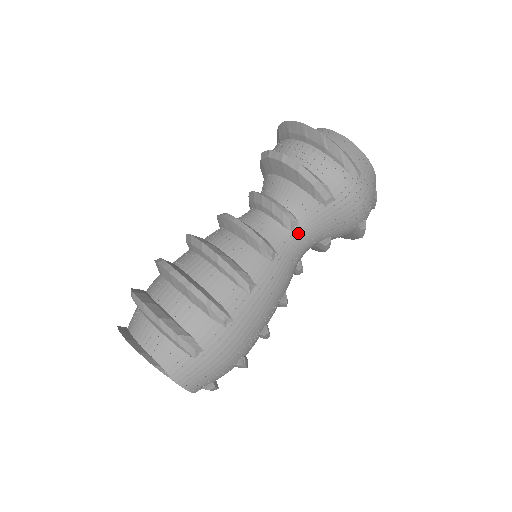
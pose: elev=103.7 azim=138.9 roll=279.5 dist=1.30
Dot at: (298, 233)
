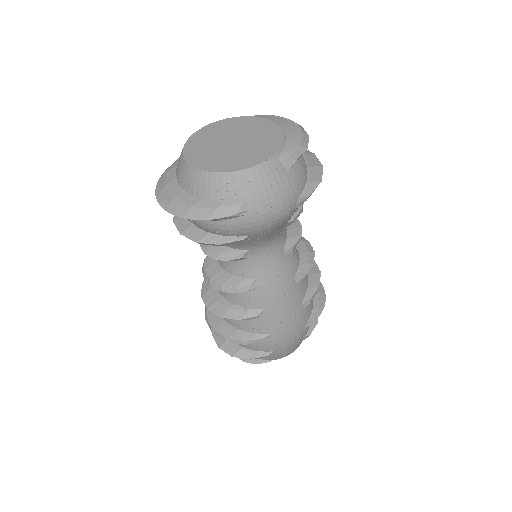
Dot at: (256, 253)
